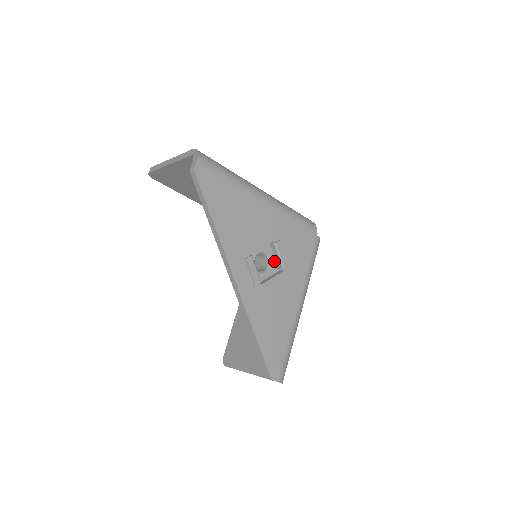
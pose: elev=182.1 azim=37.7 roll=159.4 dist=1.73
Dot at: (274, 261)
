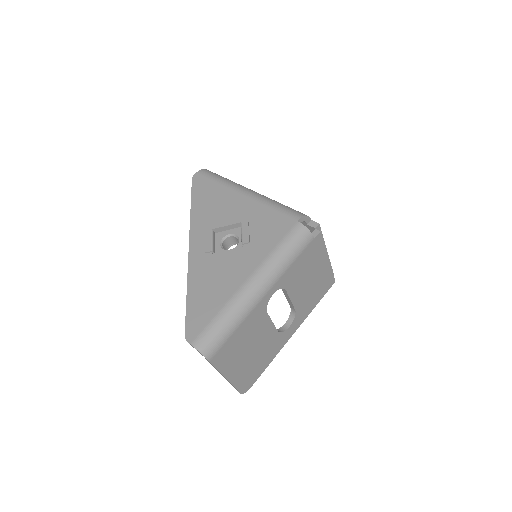
Dot at: occluded
